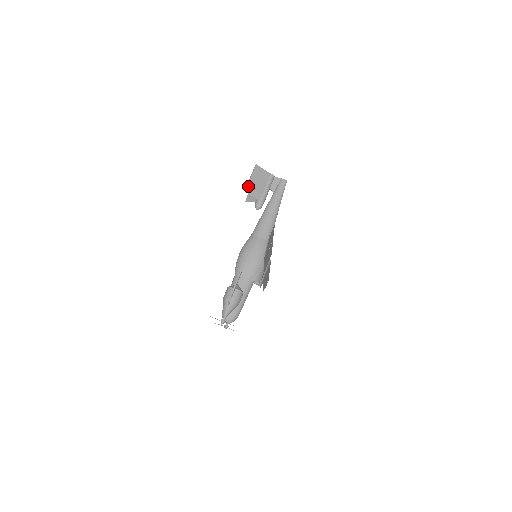
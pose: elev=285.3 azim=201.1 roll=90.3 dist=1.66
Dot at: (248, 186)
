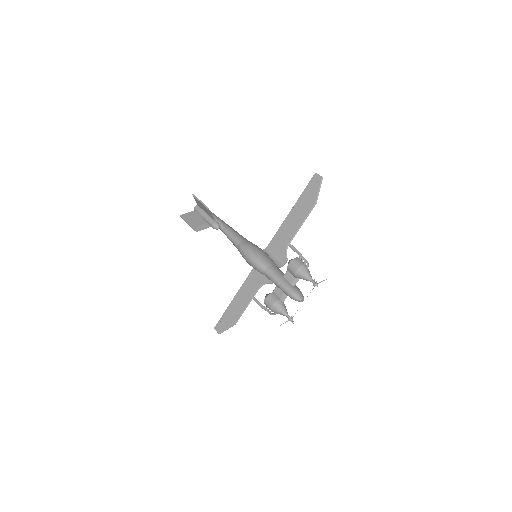
Dot at: (207, 207)
